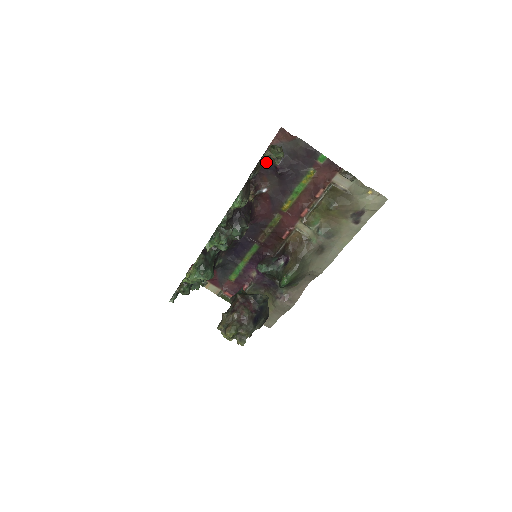
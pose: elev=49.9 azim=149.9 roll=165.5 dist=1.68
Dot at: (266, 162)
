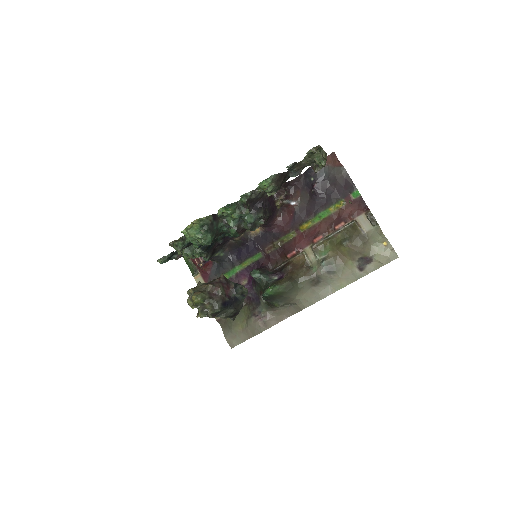
Dot at: (306, 178)
